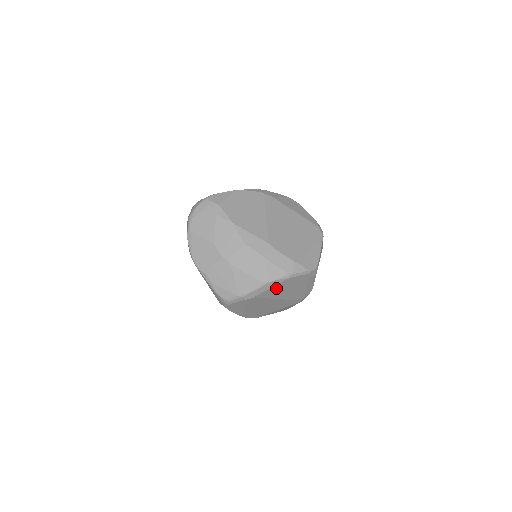
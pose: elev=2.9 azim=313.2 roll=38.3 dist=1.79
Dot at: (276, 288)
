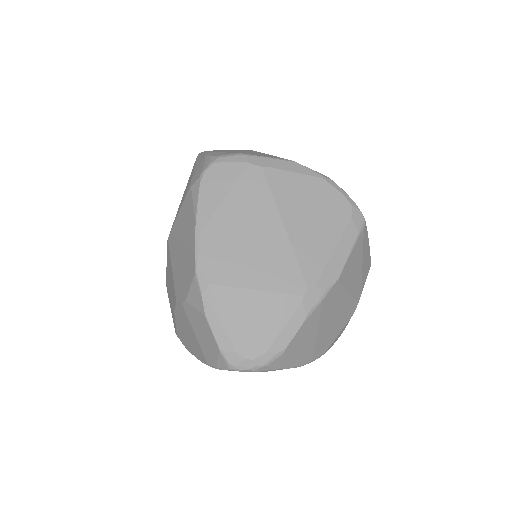
Dot at: (298, 185)
